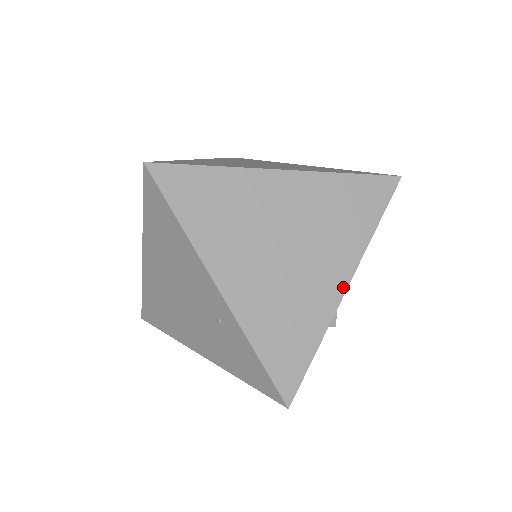
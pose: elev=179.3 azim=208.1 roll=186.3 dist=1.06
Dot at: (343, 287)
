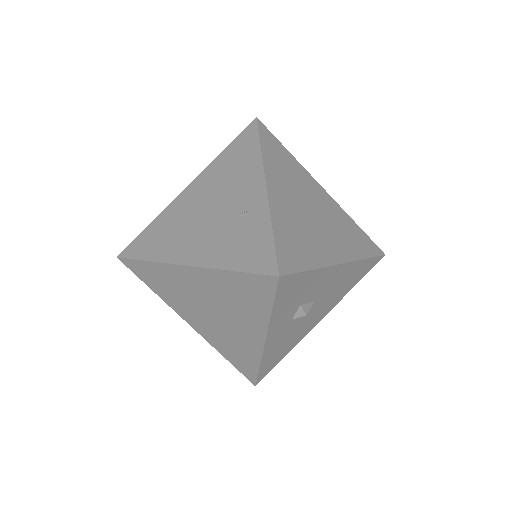
Dot at: (339, 260)
